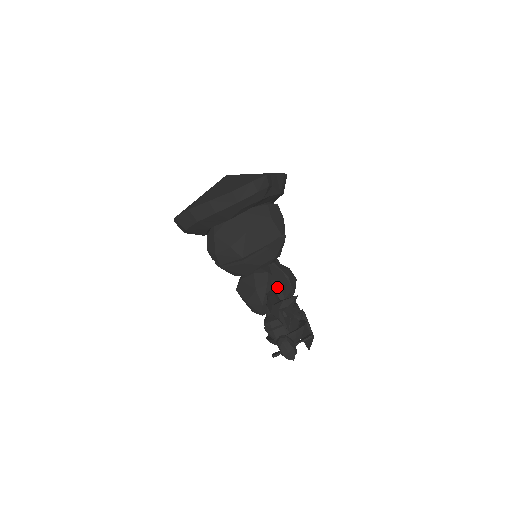
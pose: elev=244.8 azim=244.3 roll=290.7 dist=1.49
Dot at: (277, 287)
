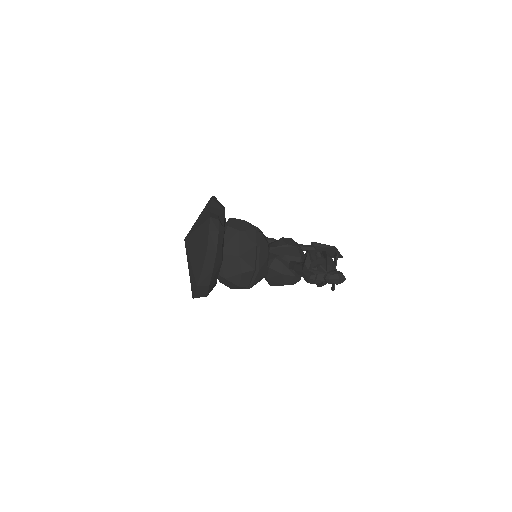
Dot at: (290, 258)
